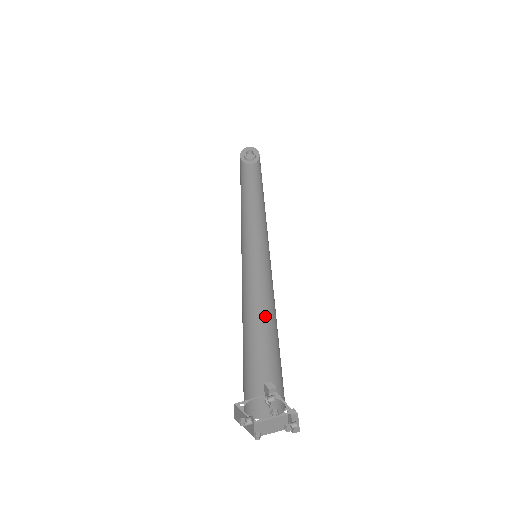
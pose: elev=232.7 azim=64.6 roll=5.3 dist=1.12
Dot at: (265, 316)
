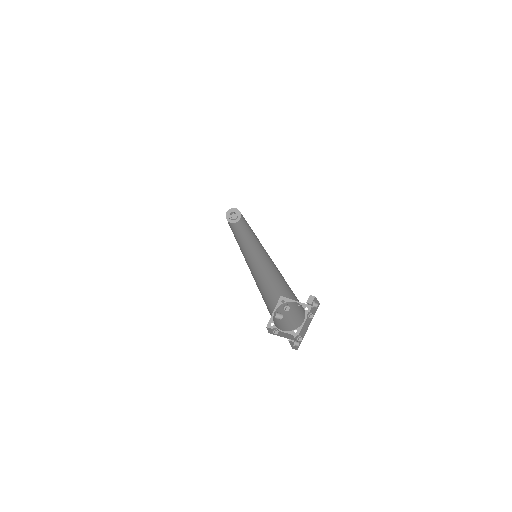
Dot at: (262, 287)
